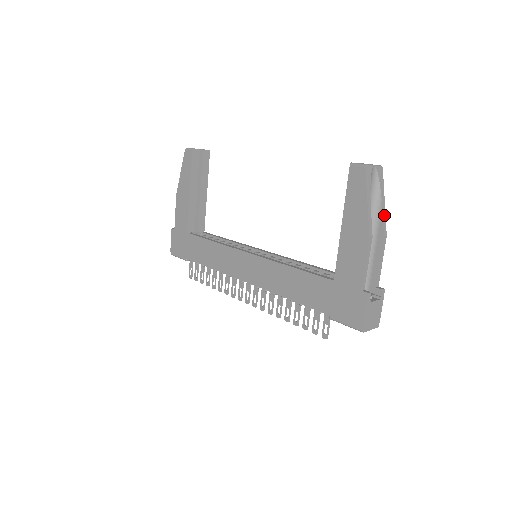
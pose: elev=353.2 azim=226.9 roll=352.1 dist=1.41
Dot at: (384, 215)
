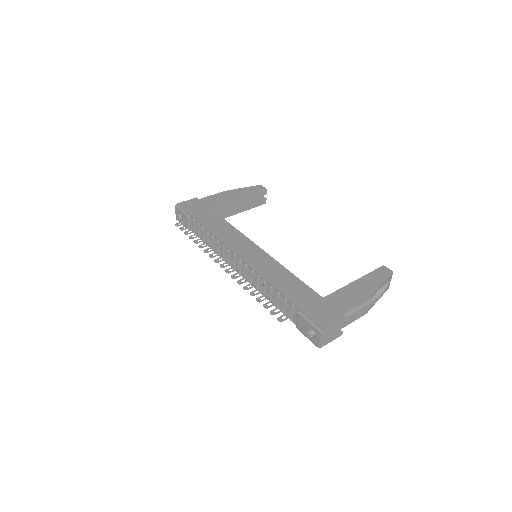
Dot at: (374, 304)
